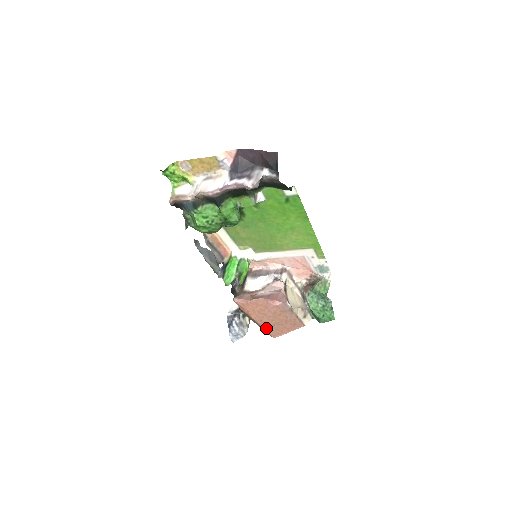
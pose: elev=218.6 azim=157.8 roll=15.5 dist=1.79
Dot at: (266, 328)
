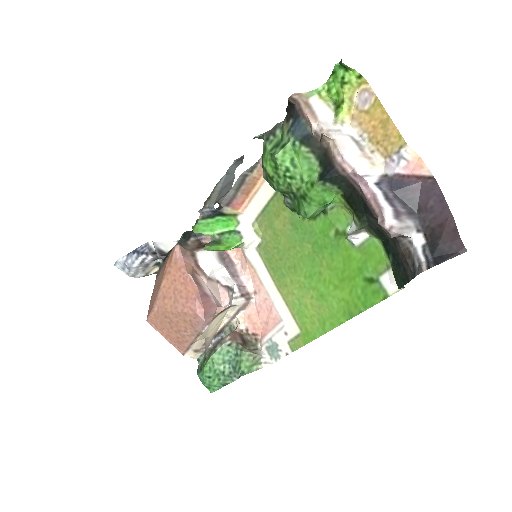
Dot at: (157, 307)
